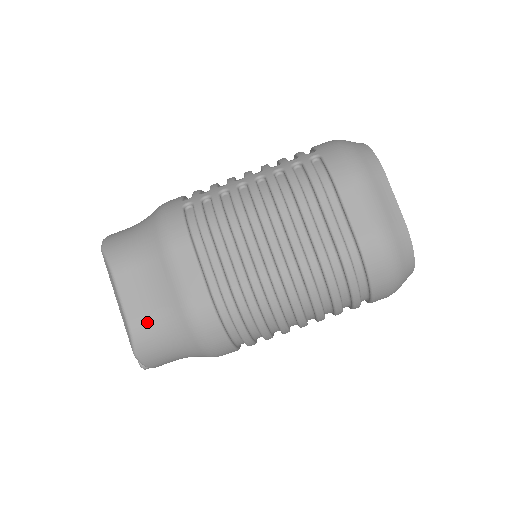
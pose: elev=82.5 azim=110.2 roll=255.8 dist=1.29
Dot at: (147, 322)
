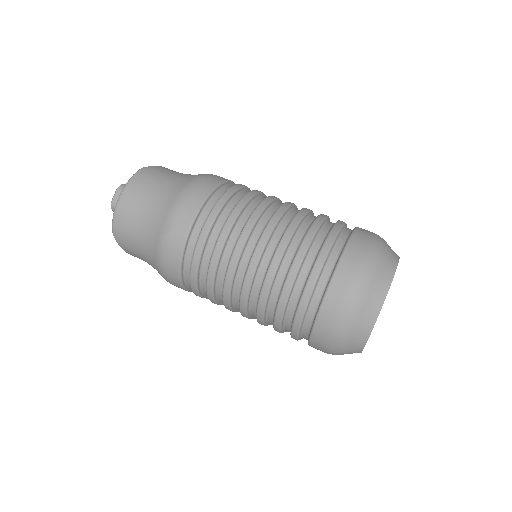
Dot at: occluded
